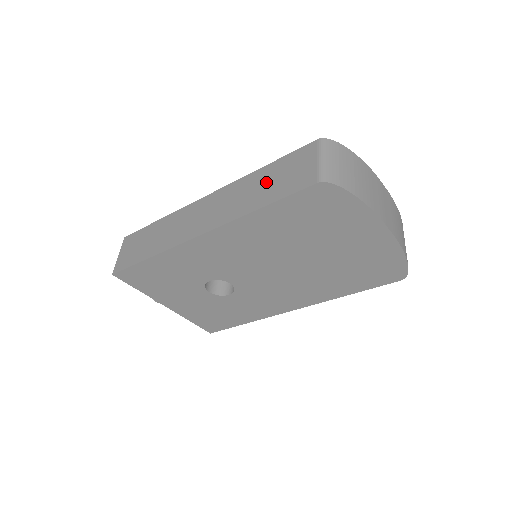
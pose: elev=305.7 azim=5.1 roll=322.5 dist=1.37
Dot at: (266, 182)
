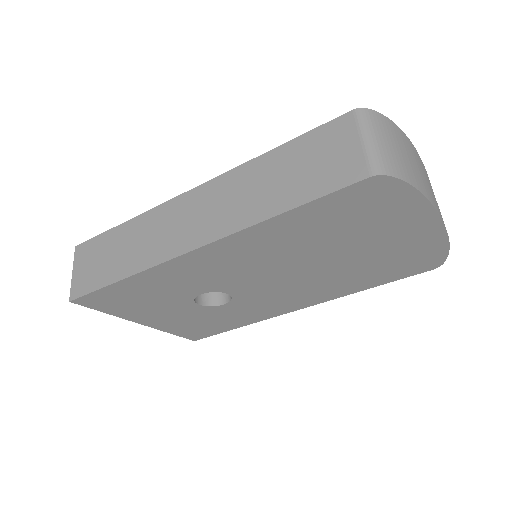
Dot at: (284, 172)
